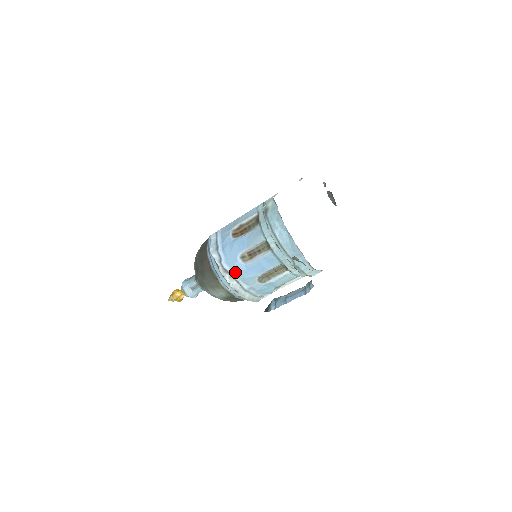
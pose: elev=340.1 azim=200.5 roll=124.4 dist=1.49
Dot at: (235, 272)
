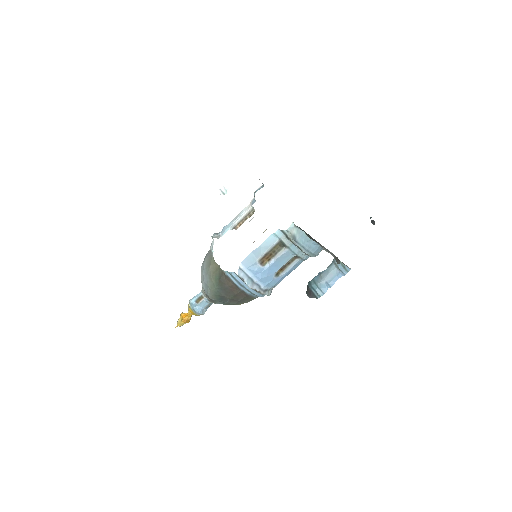
Dot at: (272, 286)
